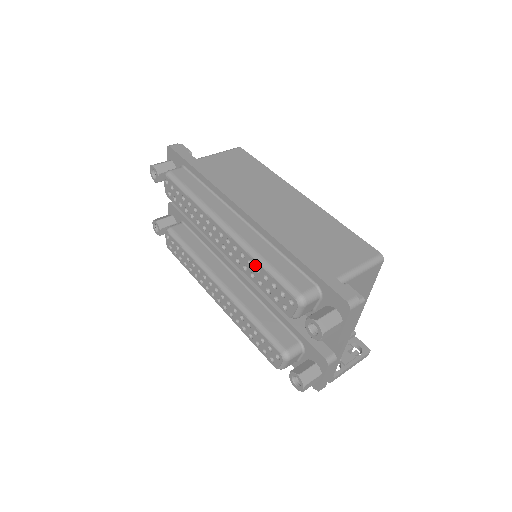
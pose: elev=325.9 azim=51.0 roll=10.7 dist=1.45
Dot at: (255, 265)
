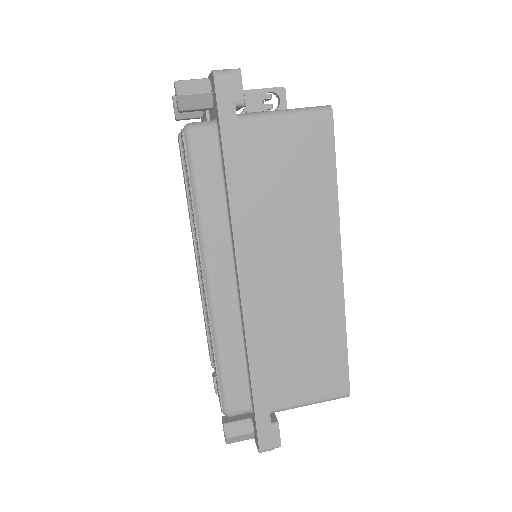
Dot at: (212, 348)
